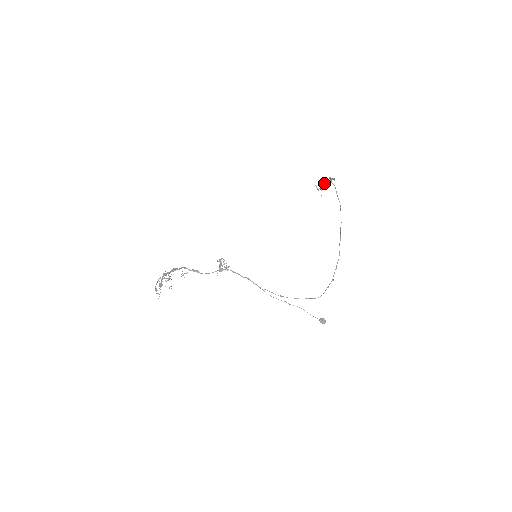
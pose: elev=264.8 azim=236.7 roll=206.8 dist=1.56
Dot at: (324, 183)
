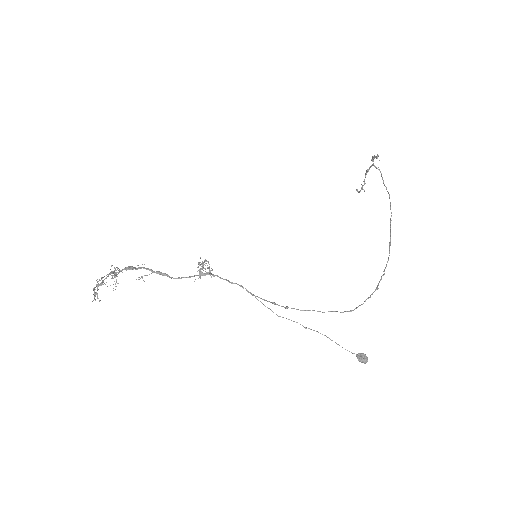
Dot at: (365, 174)
